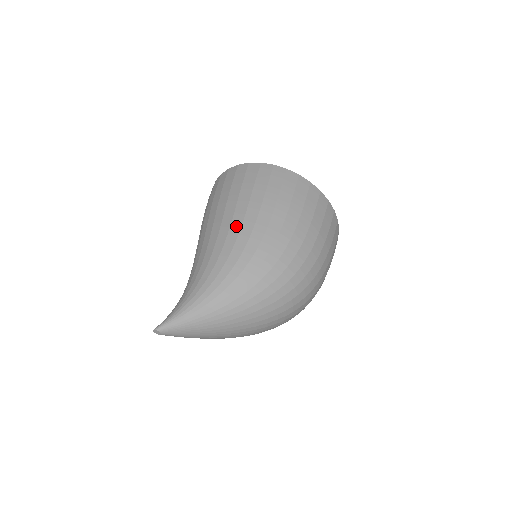
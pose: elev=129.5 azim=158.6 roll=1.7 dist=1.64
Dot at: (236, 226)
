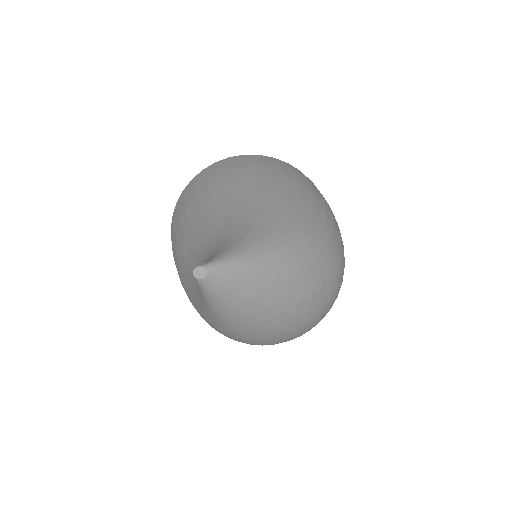
Dot at: (281, 189)
